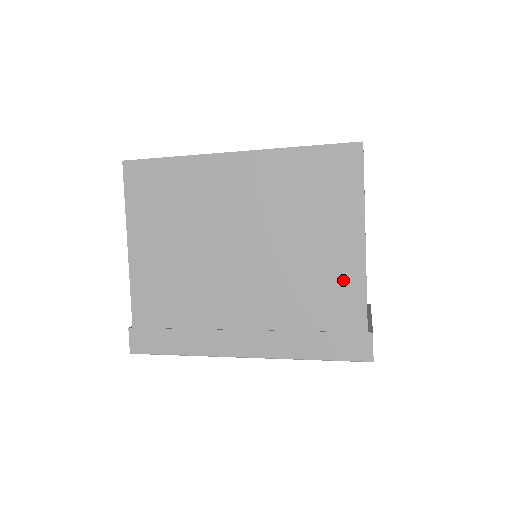
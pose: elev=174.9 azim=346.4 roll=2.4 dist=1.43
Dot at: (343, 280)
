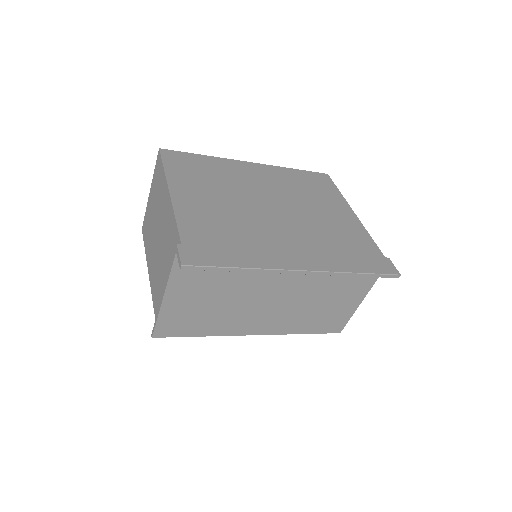
Dot at: (353, 229)
